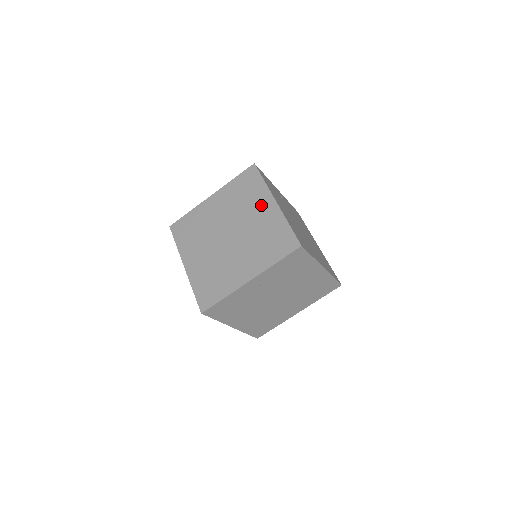
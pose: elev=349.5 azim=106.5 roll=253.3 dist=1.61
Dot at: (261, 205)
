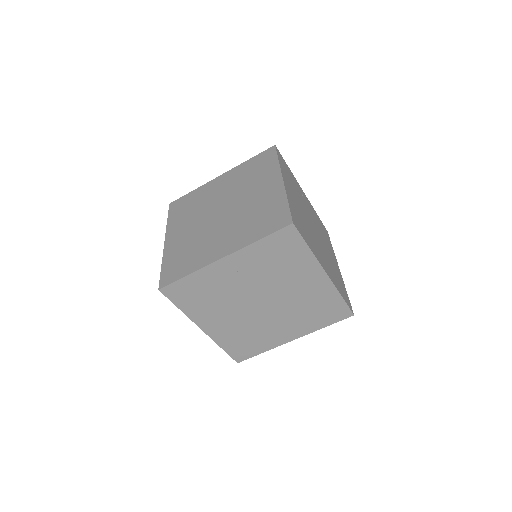
Dot at: (266, 183)
